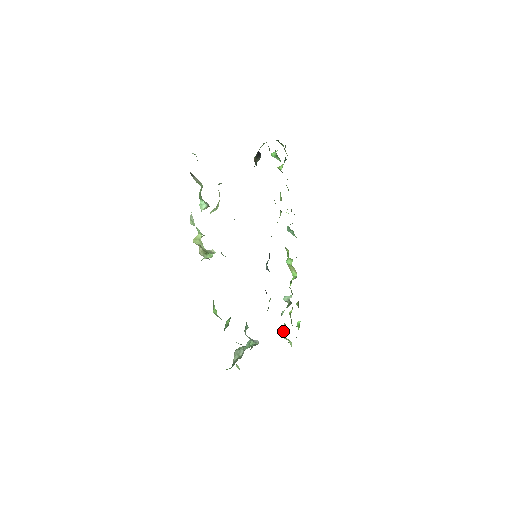
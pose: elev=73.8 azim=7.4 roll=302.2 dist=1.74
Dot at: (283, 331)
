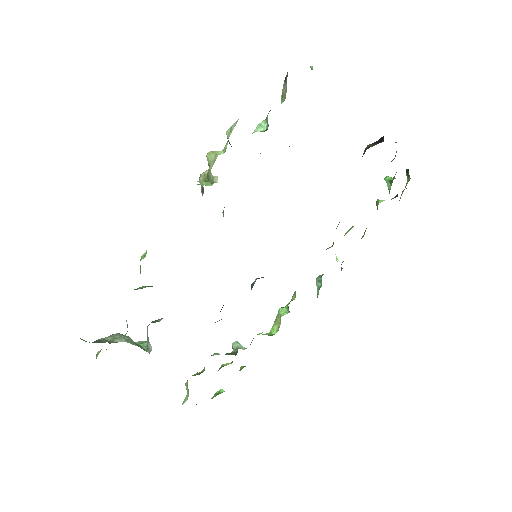
Dot at: (193, 375)
